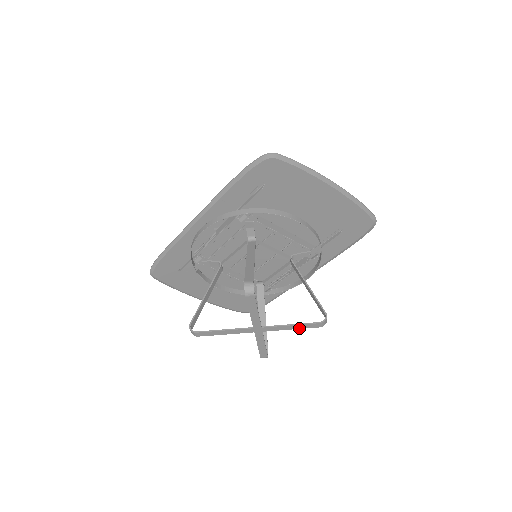
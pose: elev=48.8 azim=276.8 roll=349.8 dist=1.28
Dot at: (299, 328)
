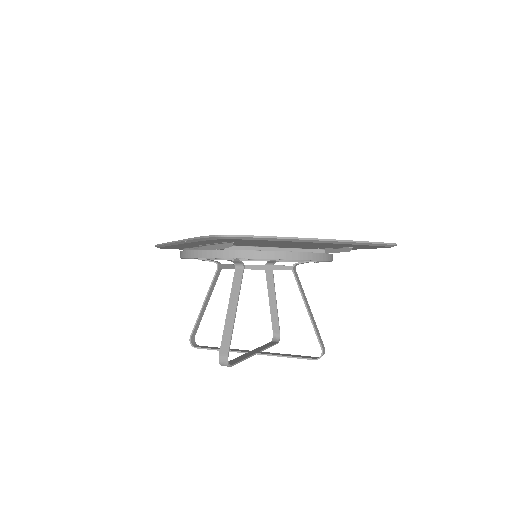
Dot at: (295, 356)
